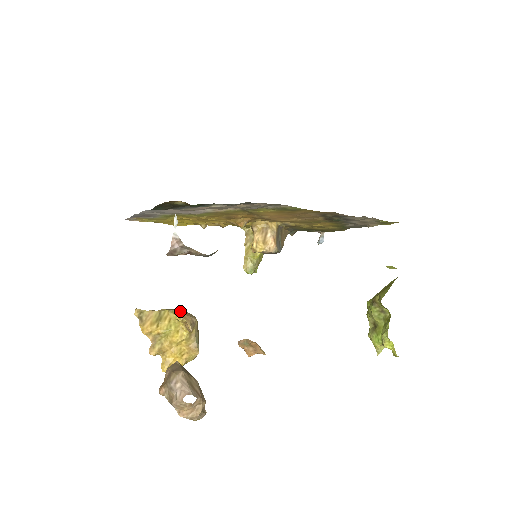
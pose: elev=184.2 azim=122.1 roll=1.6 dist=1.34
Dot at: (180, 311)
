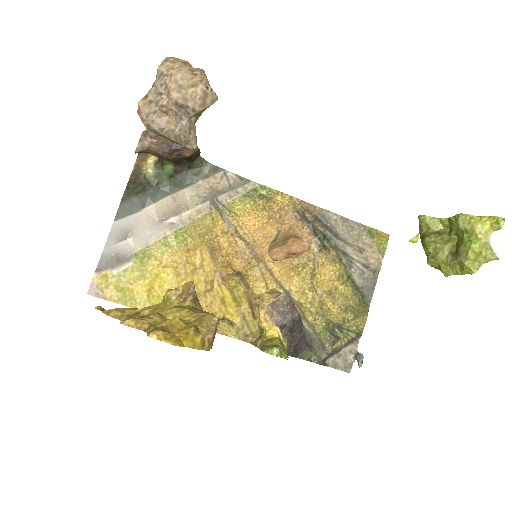
Dot at: occluded
